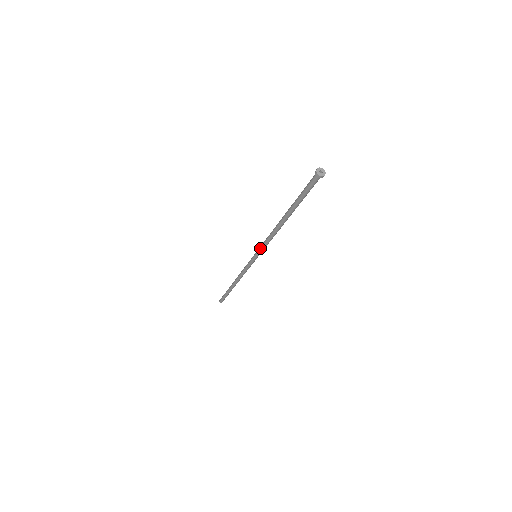
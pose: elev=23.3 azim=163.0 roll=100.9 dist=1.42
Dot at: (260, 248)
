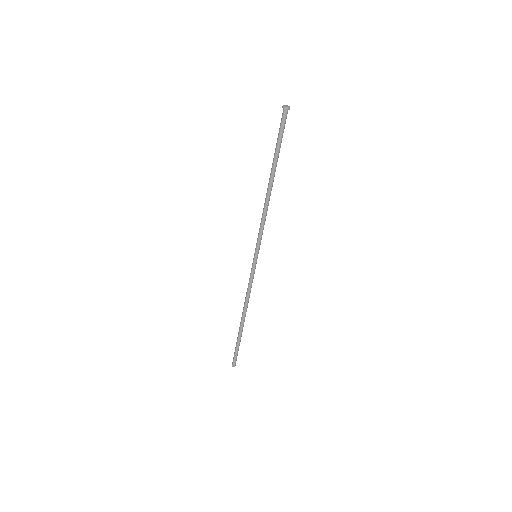
Dot at: (257, 238)
